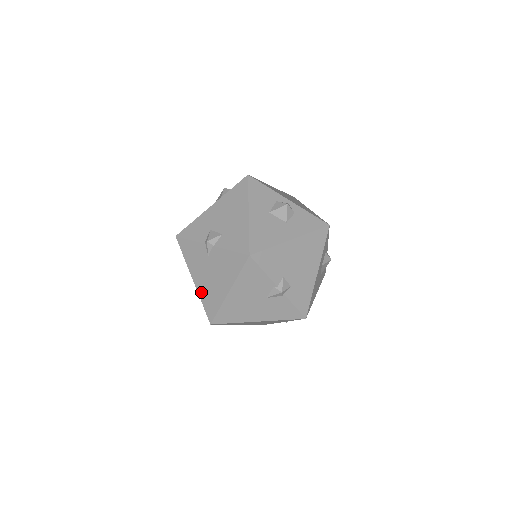
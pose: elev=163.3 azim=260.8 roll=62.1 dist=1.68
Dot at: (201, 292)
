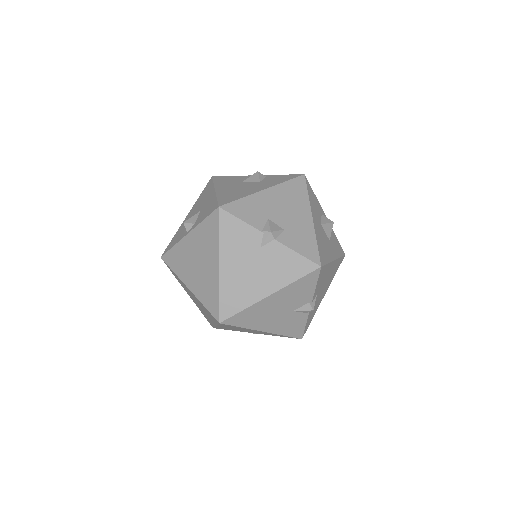
Dot at: (225, 283)
